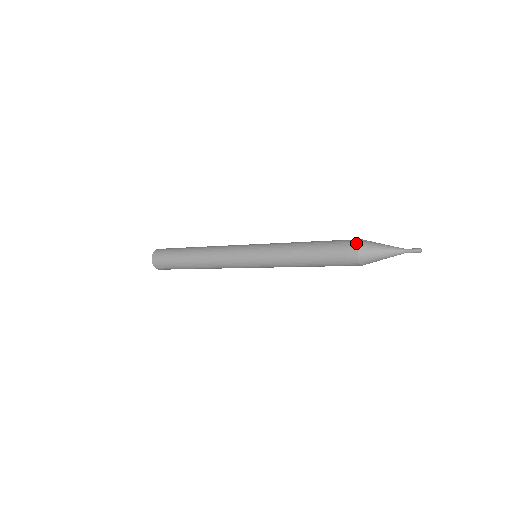
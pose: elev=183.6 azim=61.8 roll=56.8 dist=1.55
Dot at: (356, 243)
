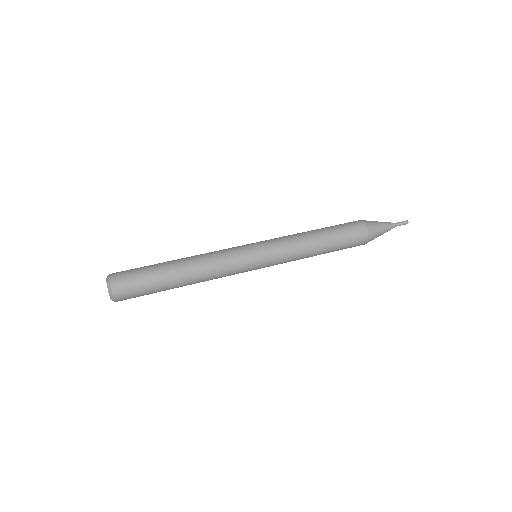
Dot at: (366, 229)
